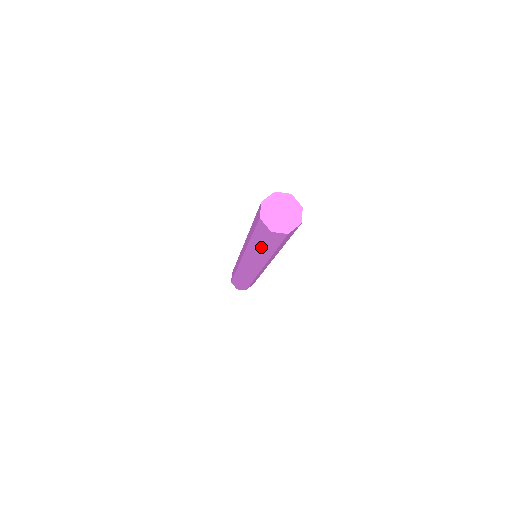
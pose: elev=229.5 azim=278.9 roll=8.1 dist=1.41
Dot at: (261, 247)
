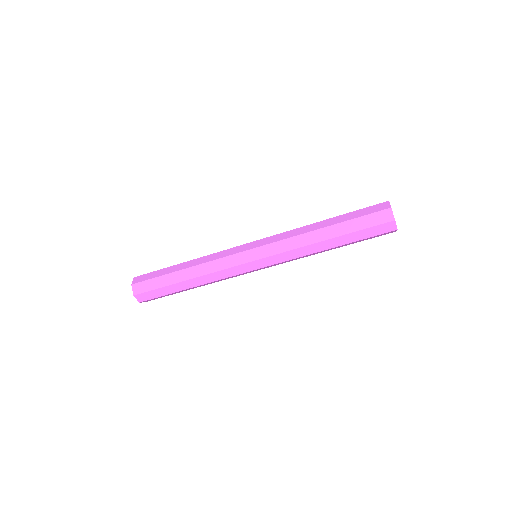
Dot at: (345, 234)
